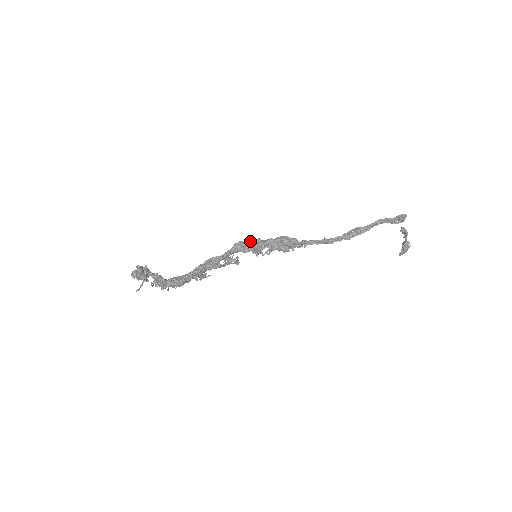
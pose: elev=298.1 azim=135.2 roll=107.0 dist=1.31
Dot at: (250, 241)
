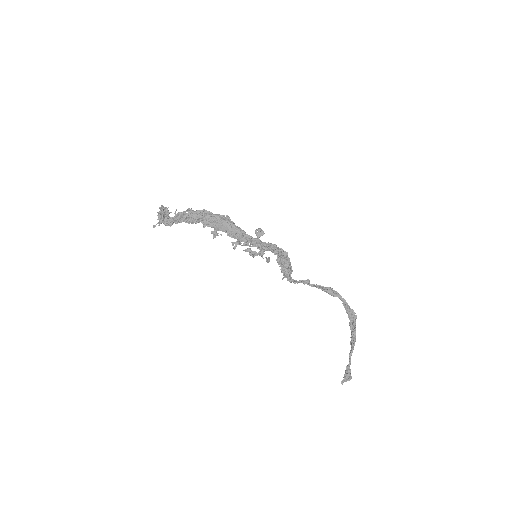
Dot at: occluded
